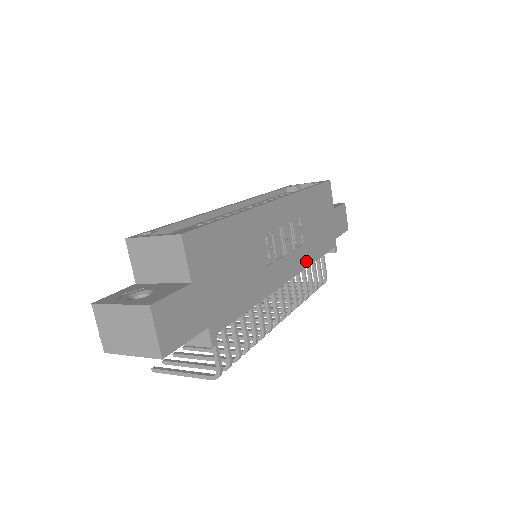
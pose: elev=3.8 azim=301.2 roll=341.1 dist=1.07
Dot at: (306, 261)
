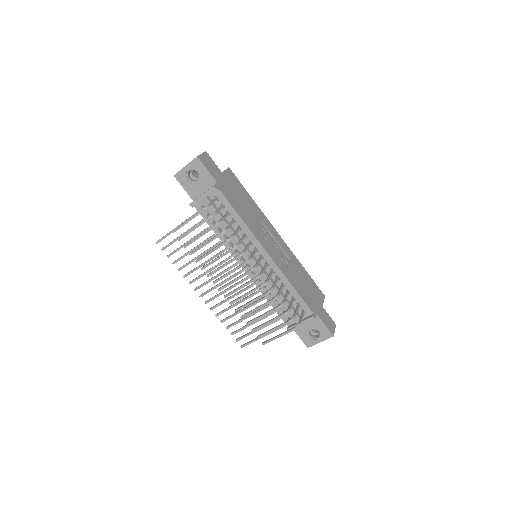
Dot at: (284, 272)
